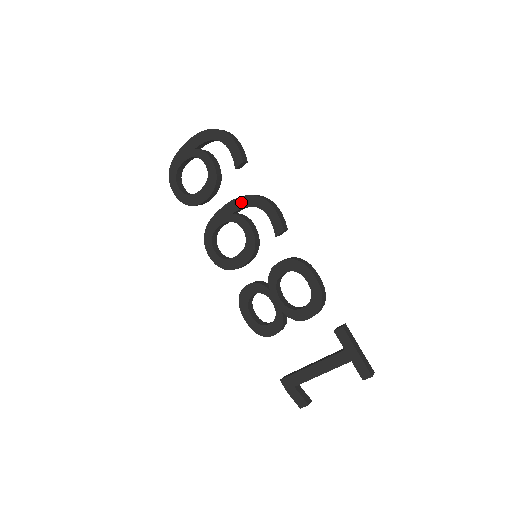
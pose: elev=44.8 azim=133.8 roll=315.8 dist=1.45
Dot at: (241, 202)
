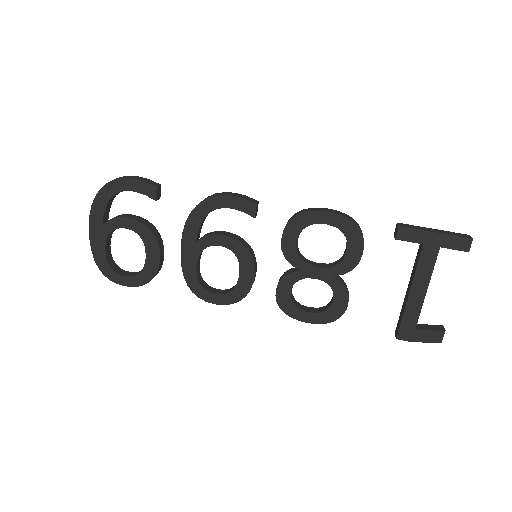
Dot at: (192, 224)
